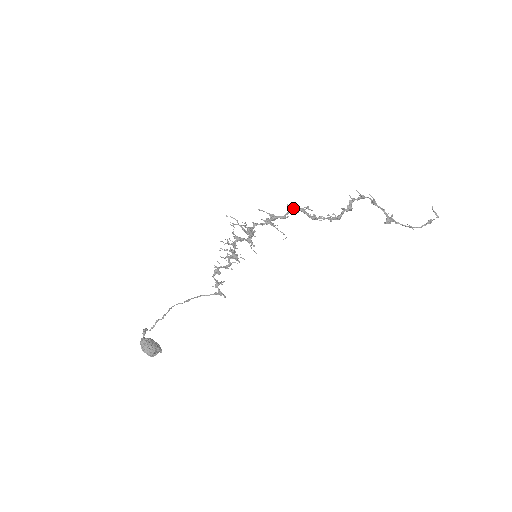
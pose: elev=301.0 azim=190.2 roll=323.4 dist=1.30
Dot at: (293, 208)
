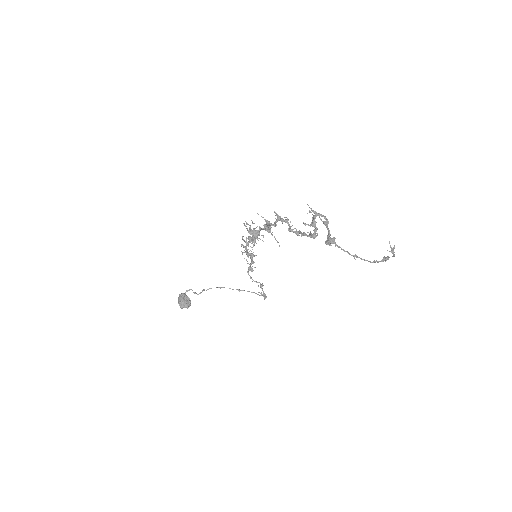
Dot at: (277, 217)
